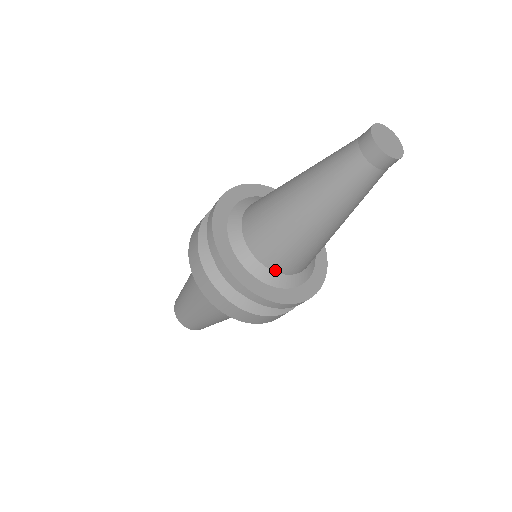
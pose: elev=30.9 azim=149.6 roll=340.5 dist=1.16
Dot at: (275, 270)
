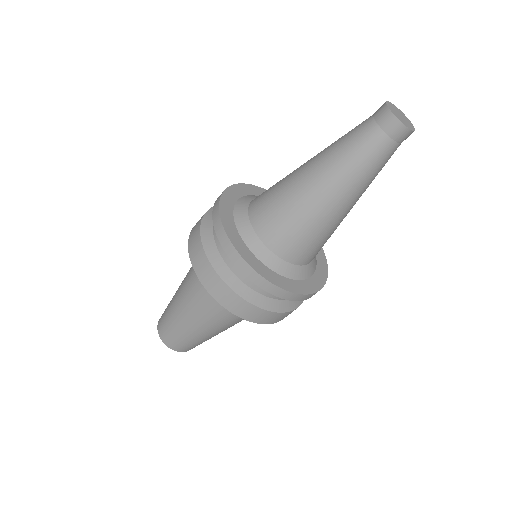
Dot at: (305, 264)
